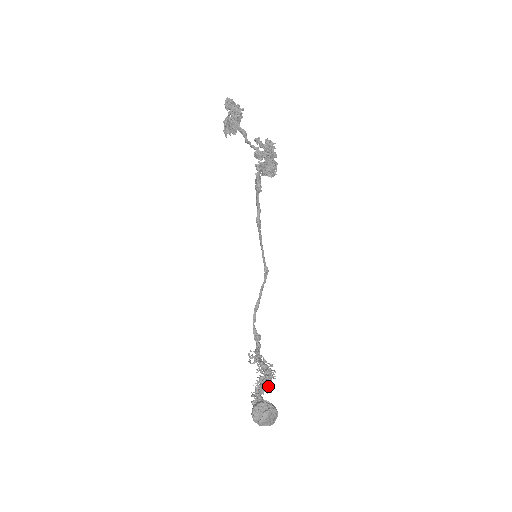
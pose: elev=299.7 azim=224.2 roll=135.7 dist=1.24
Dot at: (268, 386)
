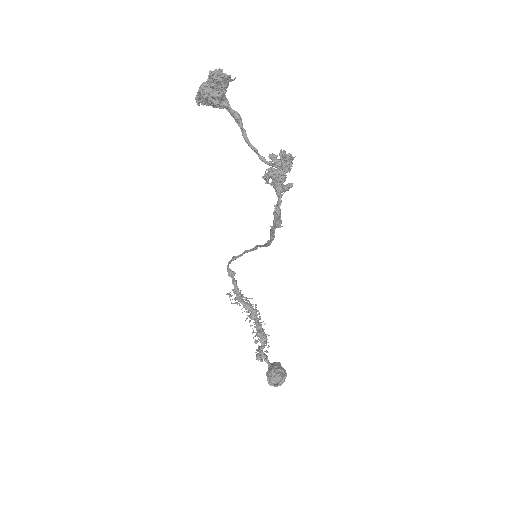
Dot at: (266, 340)
